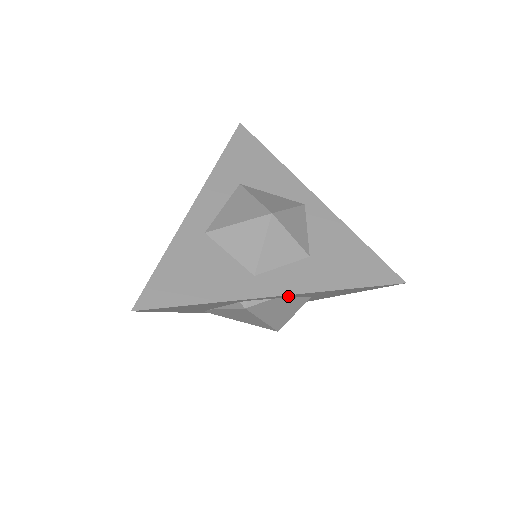
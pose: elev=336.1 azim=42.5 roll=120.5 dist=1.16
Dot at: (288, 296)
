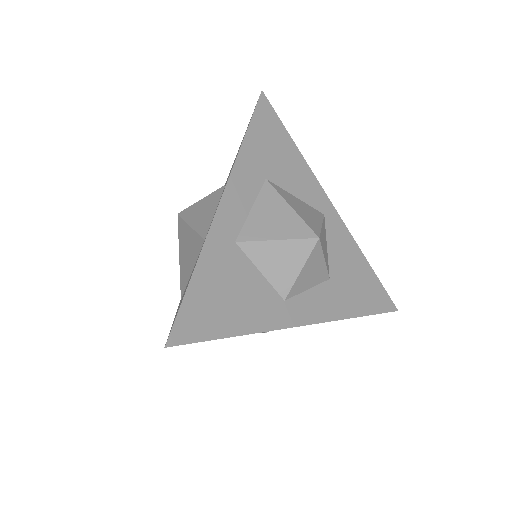
Dot at: occluded
